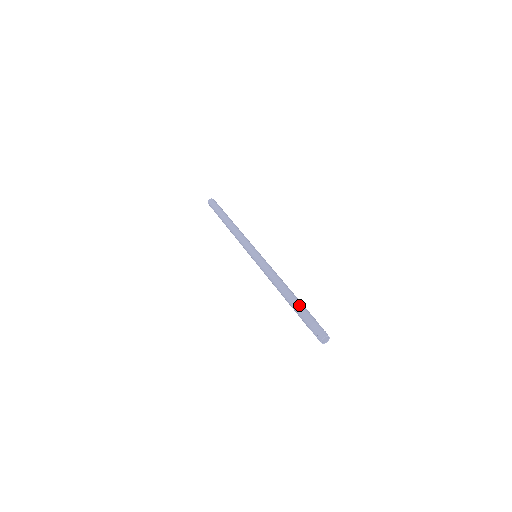
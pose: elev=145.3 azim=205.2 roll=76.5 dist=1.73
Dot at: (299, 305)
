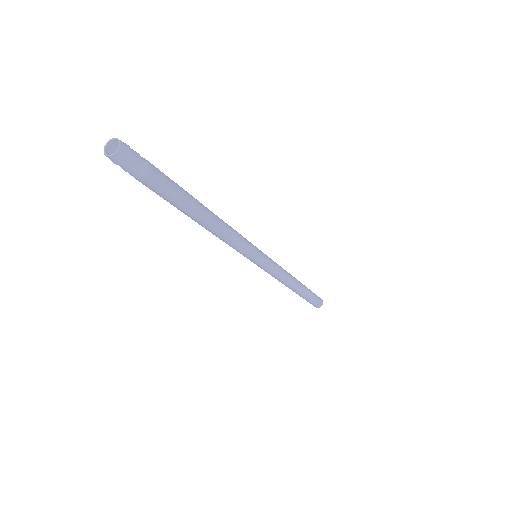
Dot at: occluded
